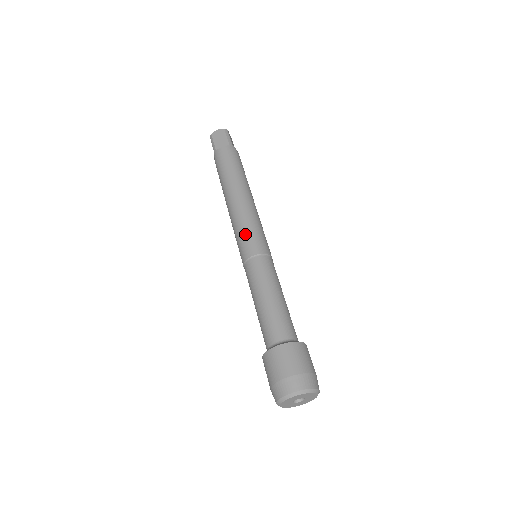
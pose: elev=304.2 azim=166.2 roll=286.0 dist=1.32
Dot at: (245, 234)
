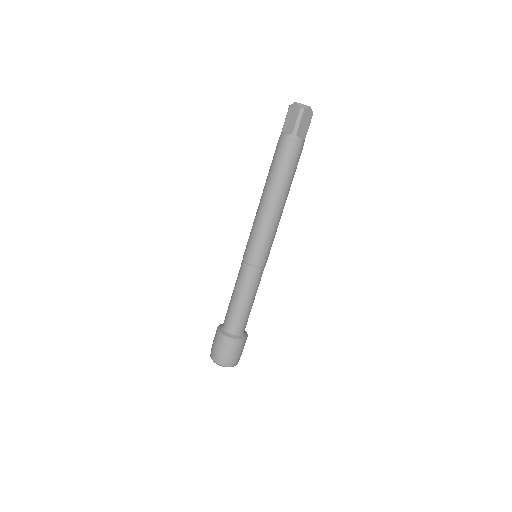
Dot at: (267, 246)
